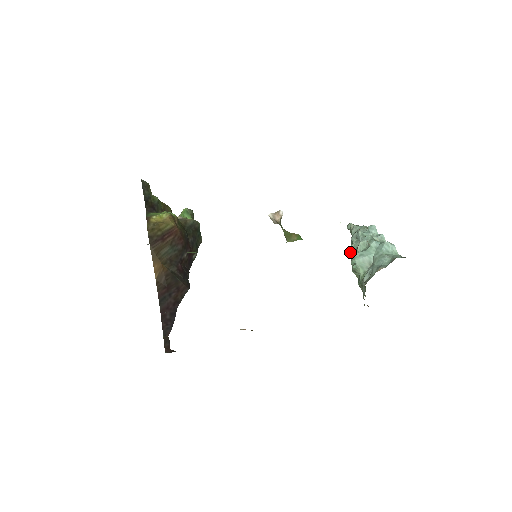
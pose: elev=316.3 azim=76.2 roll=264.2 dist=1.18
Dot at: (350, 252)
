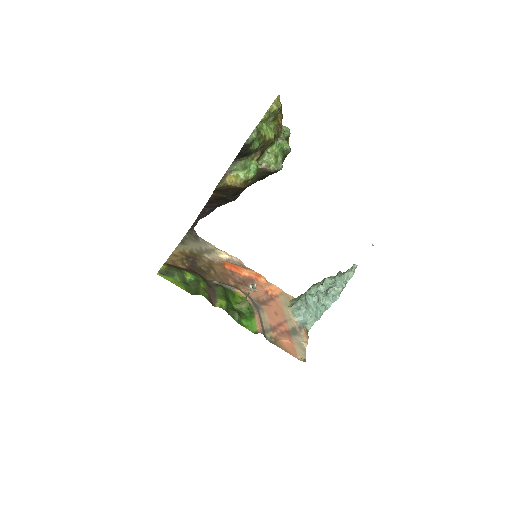
Dot at: (324, 281)
